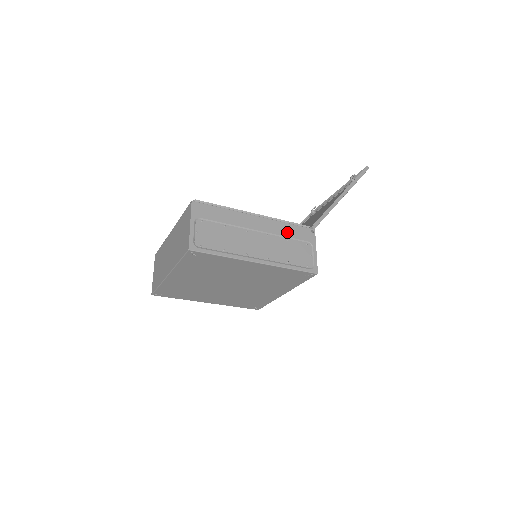
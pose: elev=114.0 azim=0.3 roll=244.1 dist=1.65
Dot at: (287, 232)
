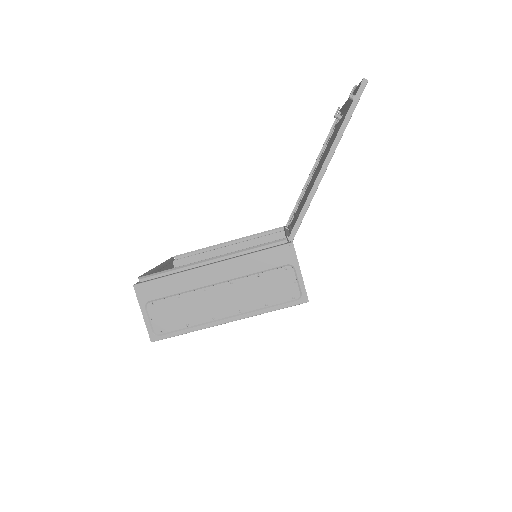
Dot at: (255, 266)
